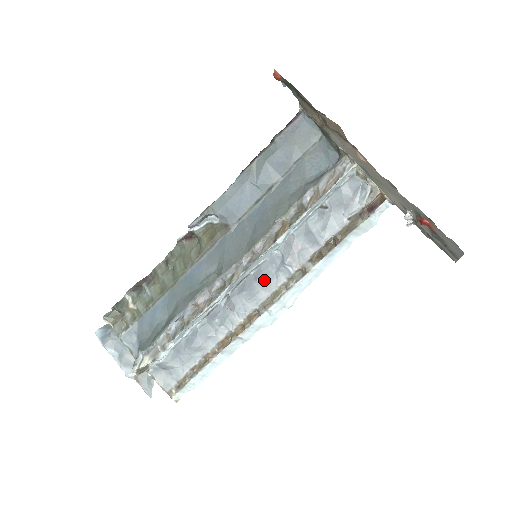
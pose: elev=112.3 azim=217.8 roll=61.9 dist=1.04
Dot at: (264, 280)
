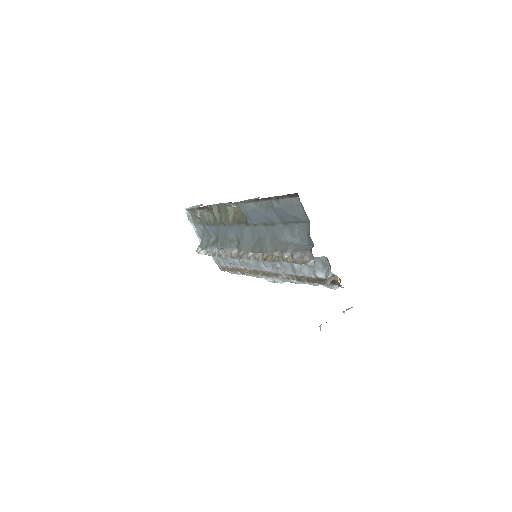
Dot at: (265, 264)
